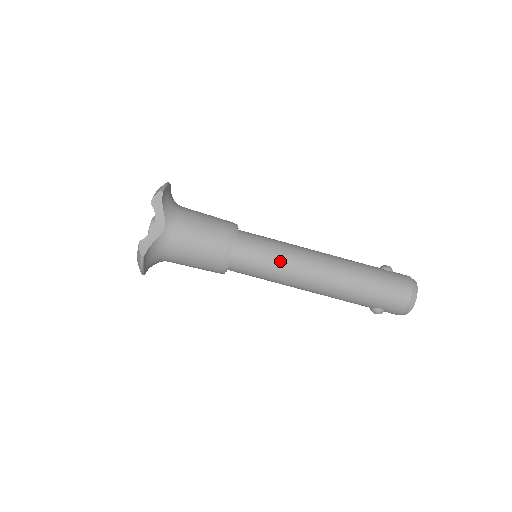
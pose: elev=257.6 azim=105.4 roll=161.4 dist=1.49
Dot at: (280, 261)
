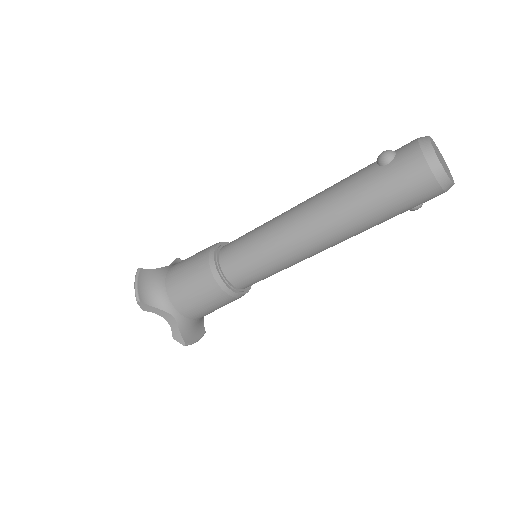
Dot at: (273, 261)
